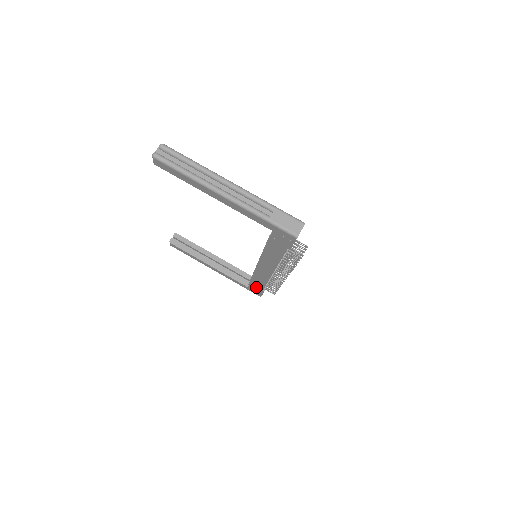
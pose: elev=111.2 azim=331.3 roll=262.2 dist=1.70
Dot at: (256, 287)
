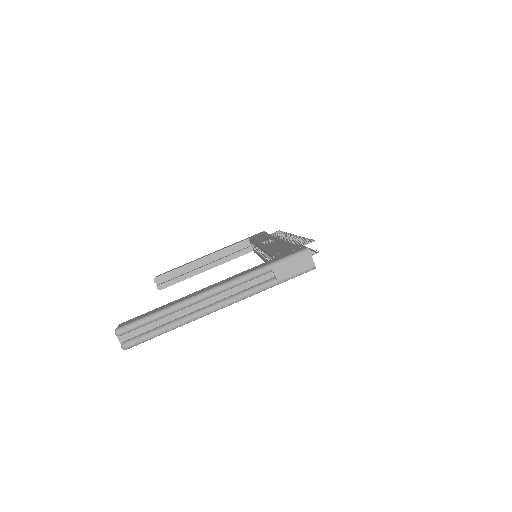
Dot at: occluded
